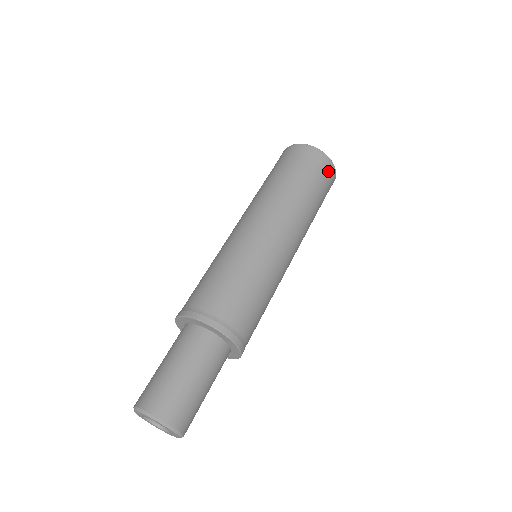
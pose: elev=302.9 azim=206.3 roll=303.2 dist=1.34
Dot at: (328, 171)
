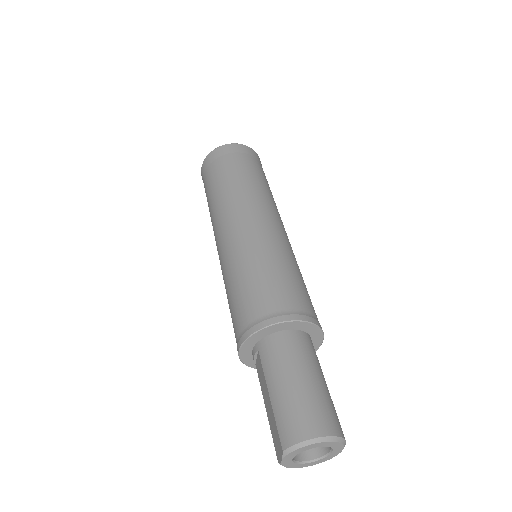
Dot at: occluded
